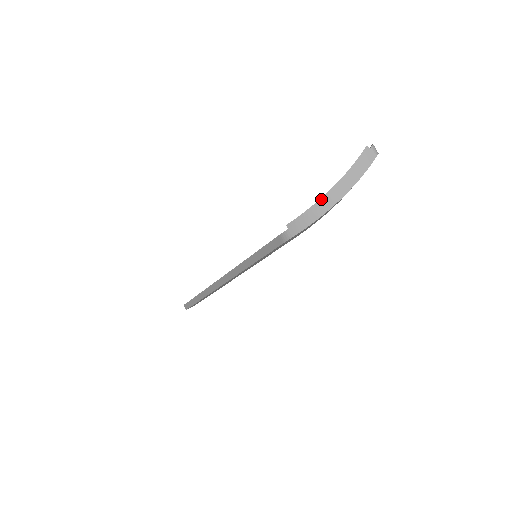
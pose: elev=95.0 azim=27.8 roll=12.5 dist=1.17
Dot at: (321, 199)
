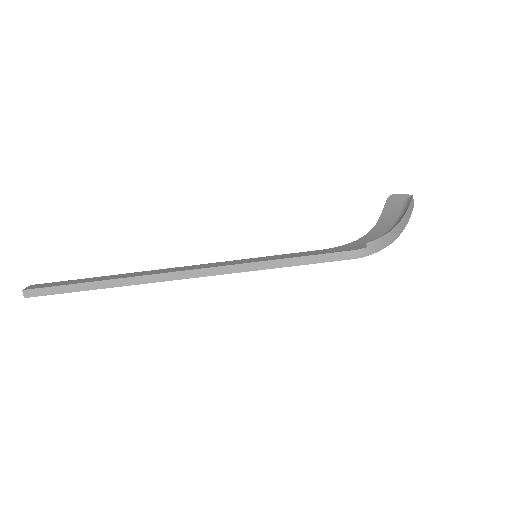
Dot at: (394, 229)
